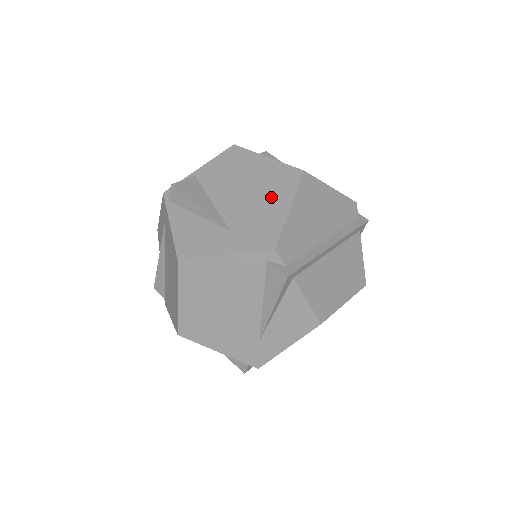
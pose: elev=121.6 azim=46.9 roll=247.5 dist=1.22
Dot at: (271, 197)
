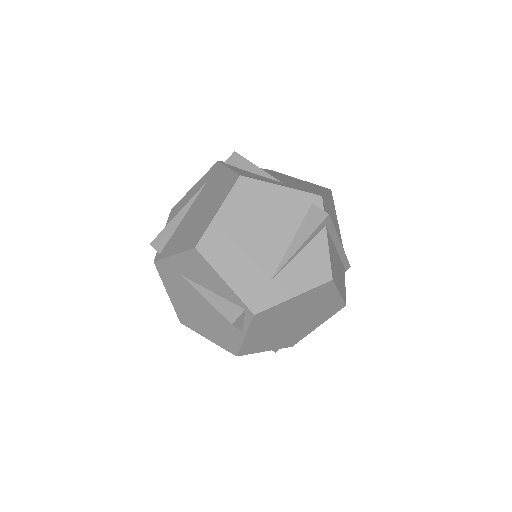
Dot at: (310, 186)
